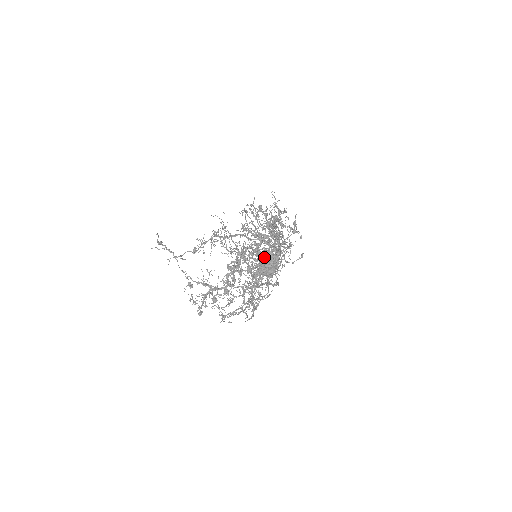
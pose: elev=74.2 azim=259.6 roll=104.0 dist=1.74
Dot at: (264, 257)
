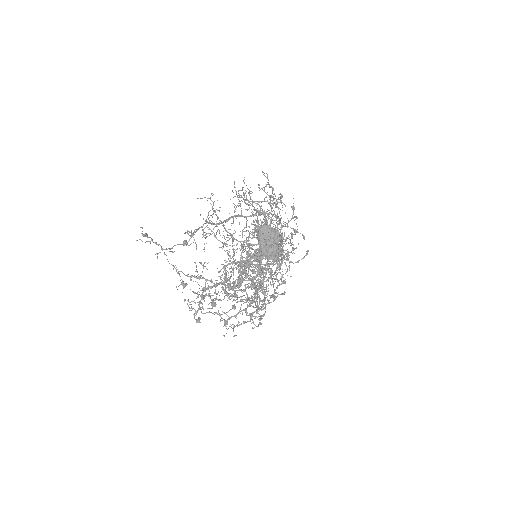
Dot at: (262, 232)
